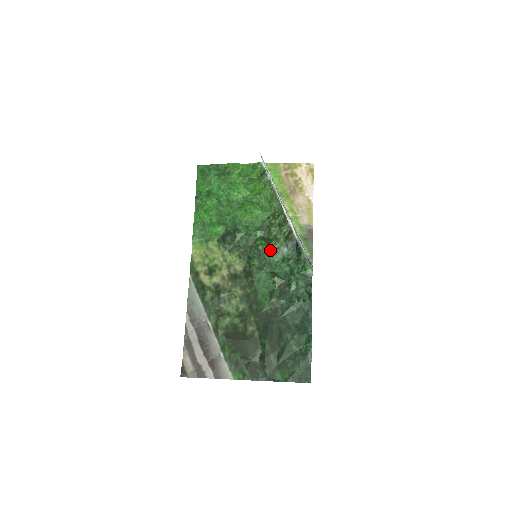
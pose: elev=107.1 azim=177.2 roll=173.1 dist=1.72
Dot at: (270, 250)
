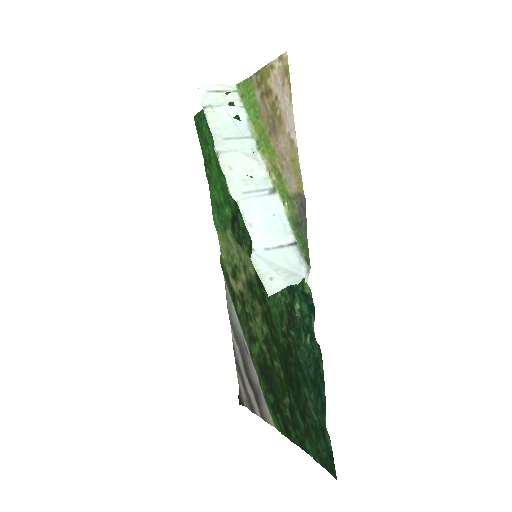
Dot at: occluded
